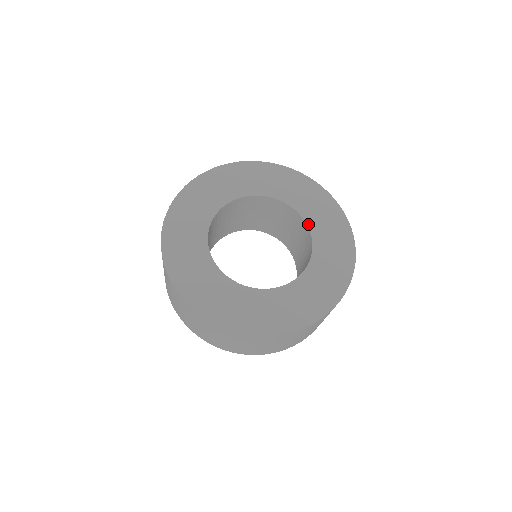
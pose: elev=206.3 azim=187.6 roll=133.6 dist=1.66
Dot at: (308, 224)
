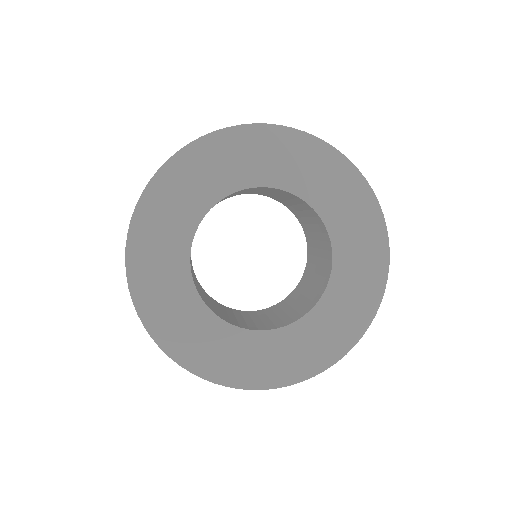
Dot at: (299, 195)
